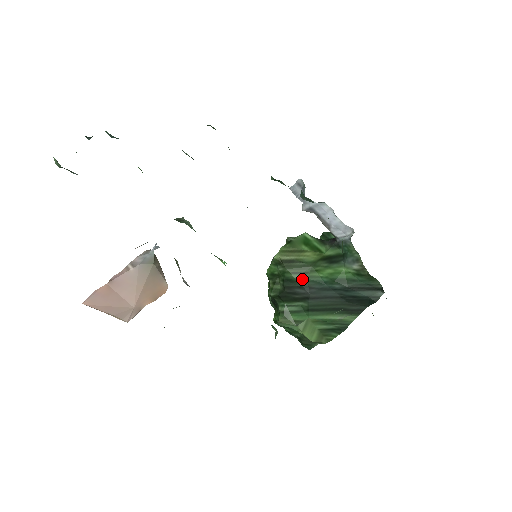
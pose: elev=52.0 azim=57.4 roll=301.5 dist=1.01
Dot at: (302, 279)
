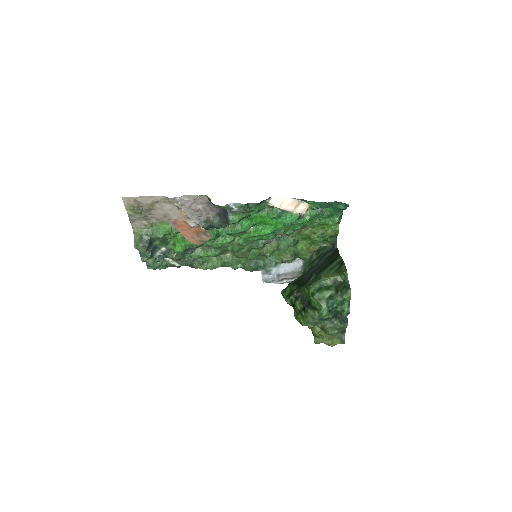
Dot at: (300, 276)
